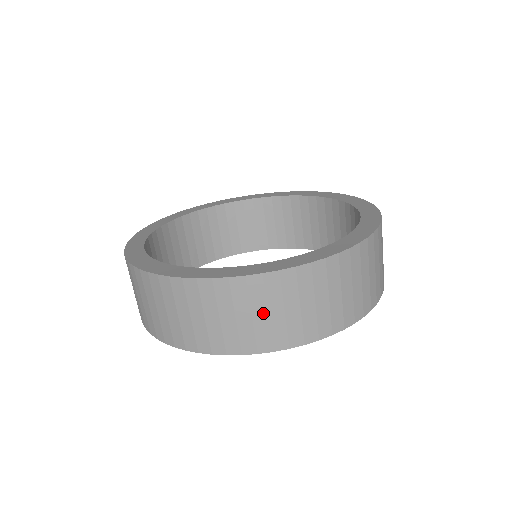
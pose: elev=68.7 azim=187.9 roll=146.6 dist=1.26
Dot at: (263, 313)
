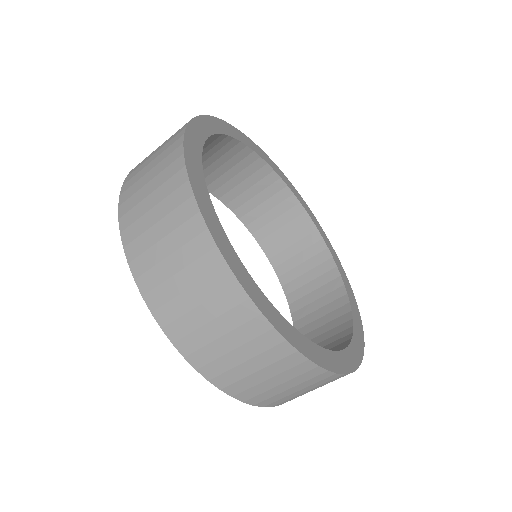
Dot at: (169, 249)
